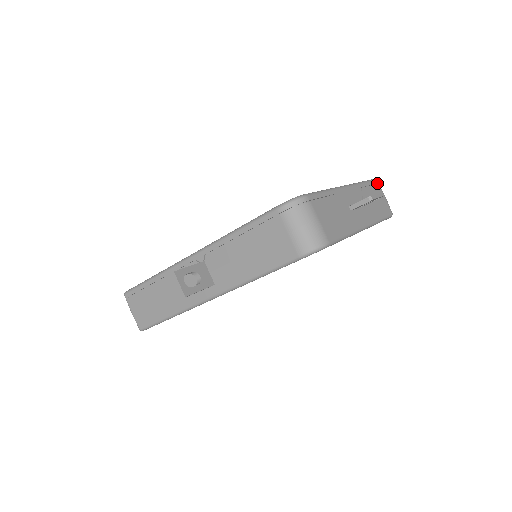
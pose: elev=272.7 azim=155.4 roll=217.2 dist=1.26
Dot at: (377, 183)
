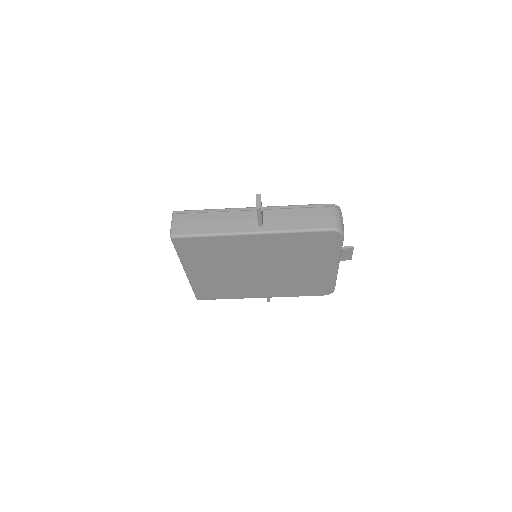
Dot at: occluded
